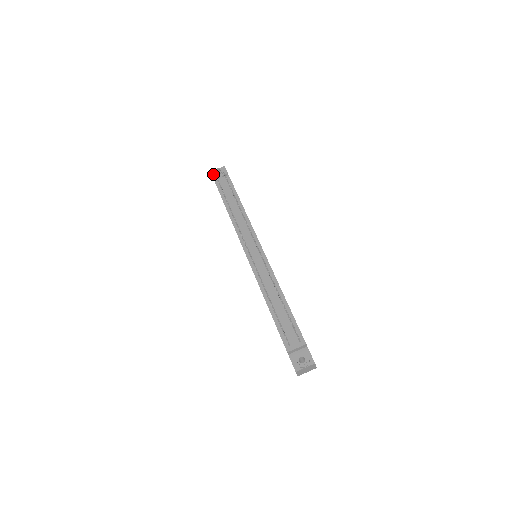
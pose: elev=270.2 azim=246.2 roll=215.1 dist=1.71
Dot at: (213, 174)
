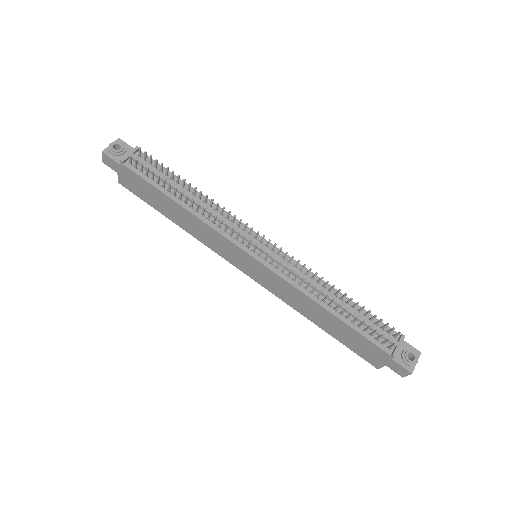
Dot at: (109, 154)
